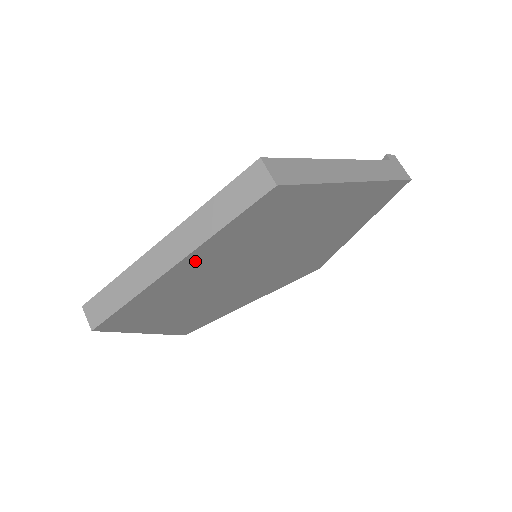
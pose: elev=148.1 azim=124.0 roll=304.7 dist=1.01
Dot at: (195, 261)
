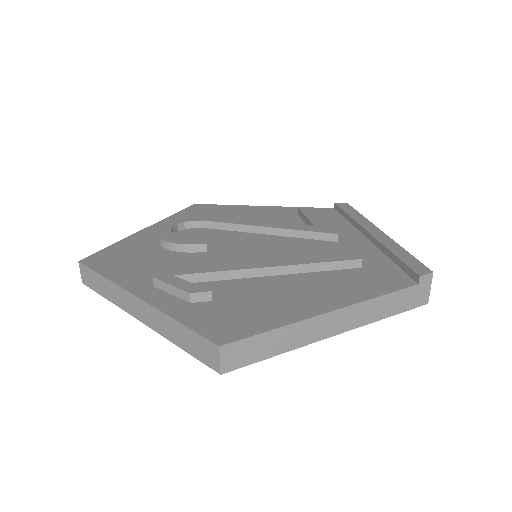
Dot at: occluded
